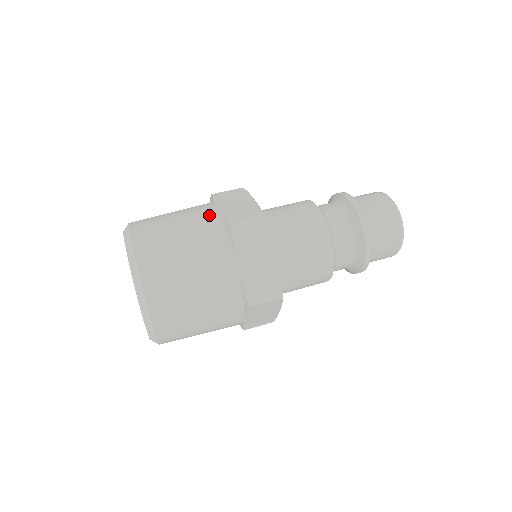
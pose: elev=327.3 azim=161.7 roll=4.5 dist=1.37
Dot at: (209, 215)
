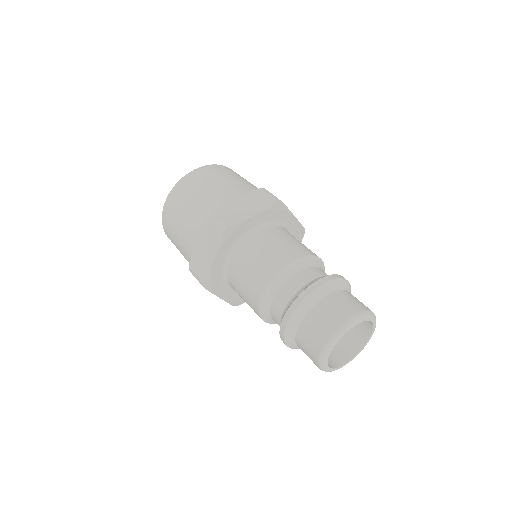
Dot at: occluded
